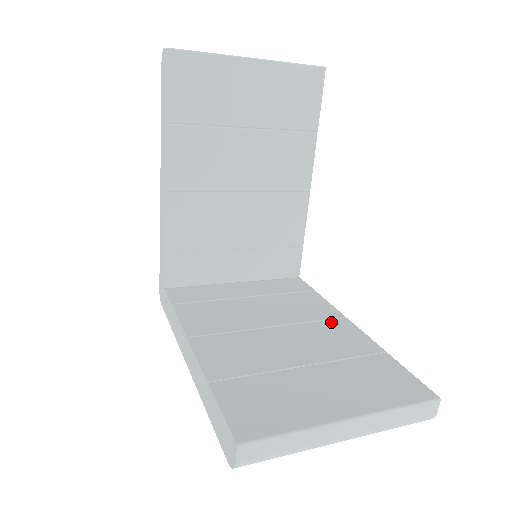
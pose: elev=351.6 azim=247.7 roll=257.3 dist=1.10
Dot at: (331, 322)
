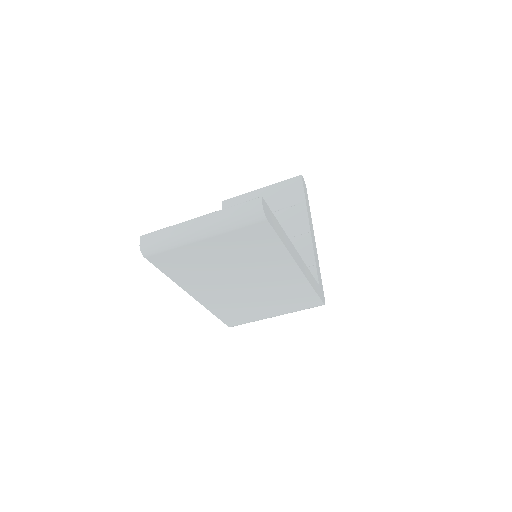
Dot at: occluded
